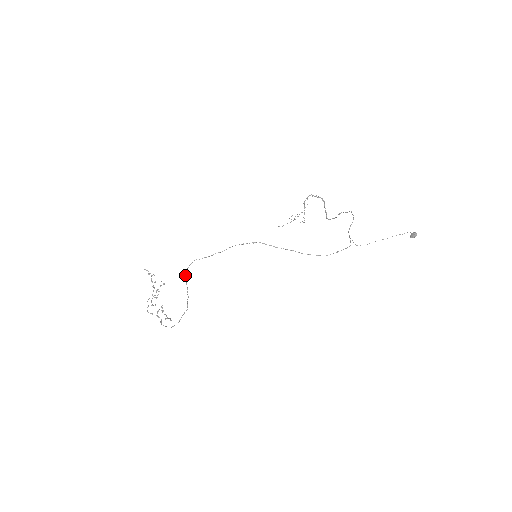
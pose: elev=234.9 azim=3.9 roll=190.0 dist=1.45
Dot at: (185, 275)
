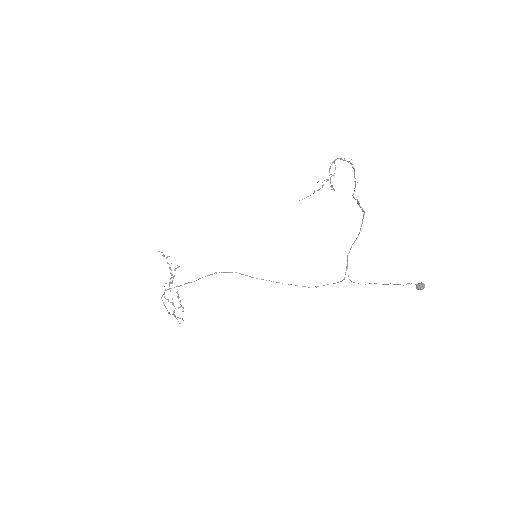
Dot at: occluded
